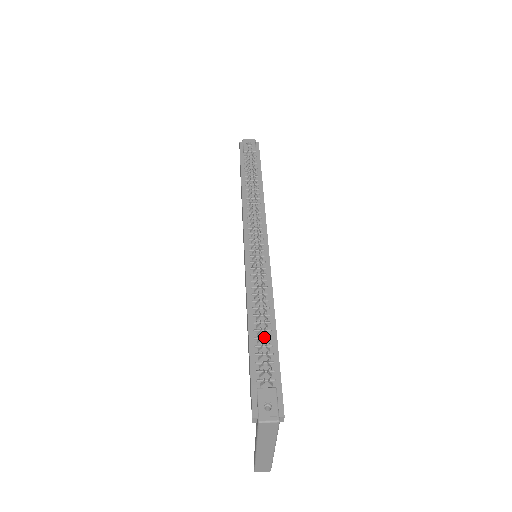
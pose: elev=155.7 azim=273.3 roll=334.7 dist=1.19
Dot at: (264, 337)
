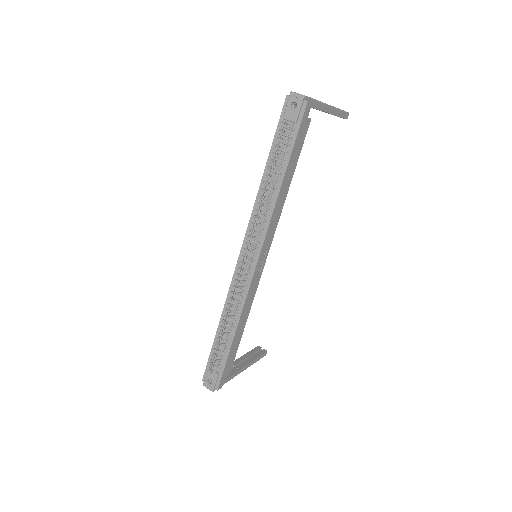
Dot at: (223, 340)
